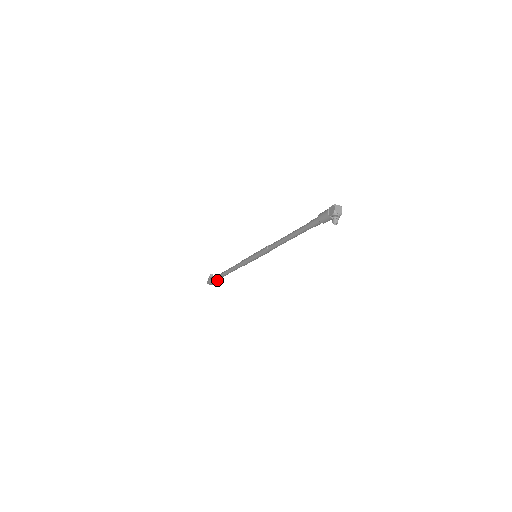
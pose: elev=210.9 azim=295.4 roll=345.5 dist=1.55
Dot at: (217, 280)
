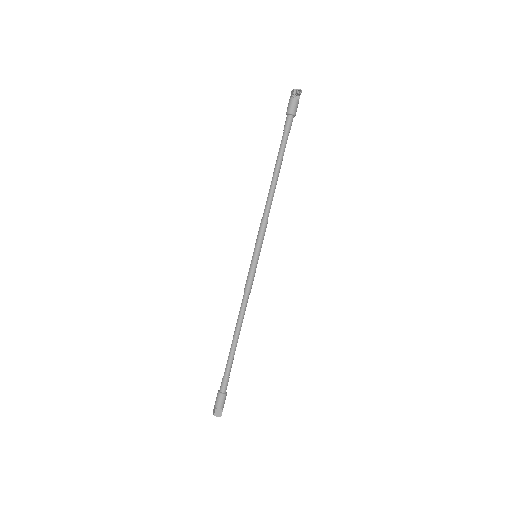
Dot at: (225, 392)
